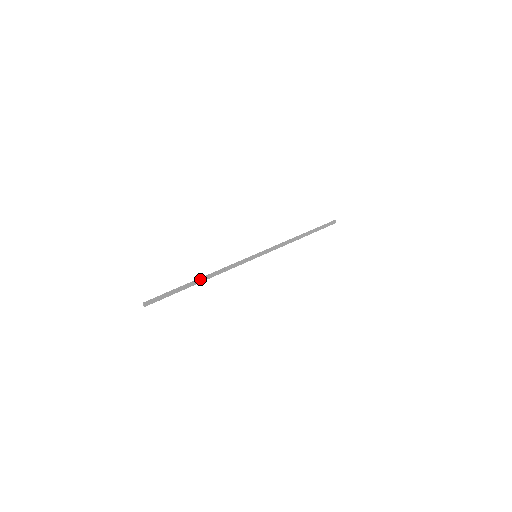
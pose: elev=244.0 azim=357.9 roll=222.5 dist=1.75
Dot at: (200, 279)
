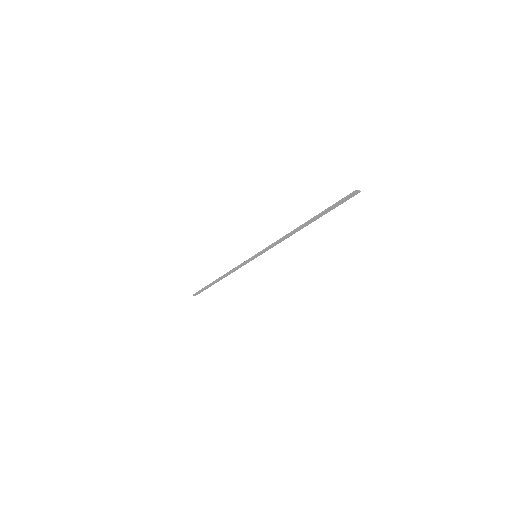
Dot at: (218, 280)
